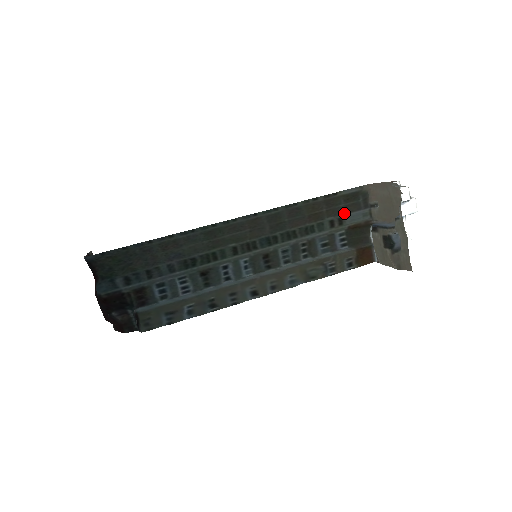
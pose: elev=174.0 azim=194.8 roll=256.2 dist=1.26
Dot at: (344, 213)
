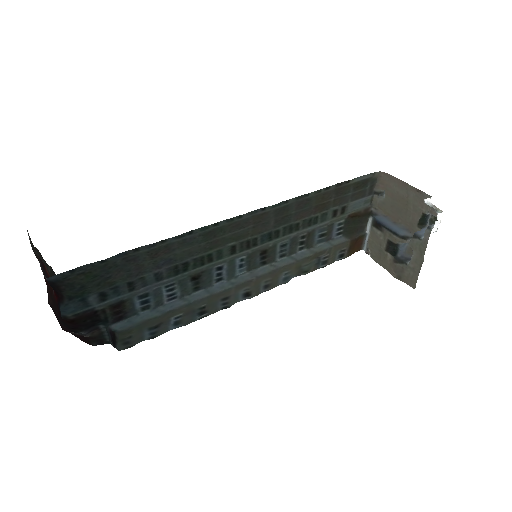
Dot at: (349, 201)
